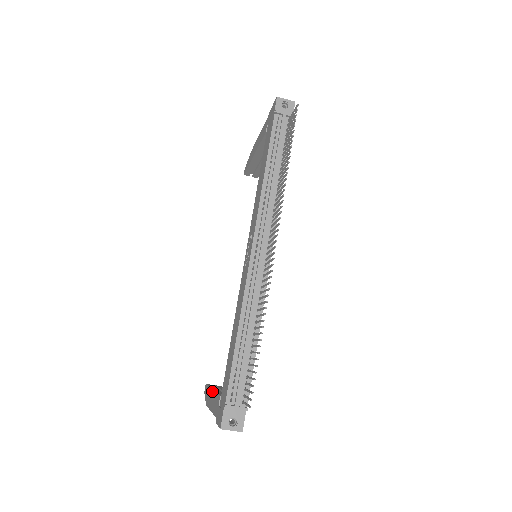
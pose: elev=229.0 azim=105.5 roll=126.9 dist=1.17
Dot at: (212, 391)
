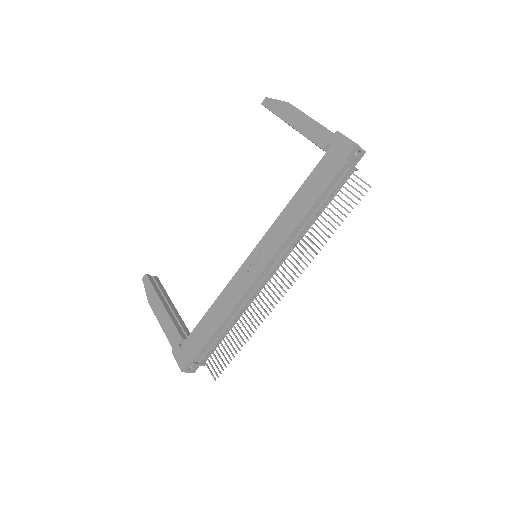
Dot at: (164, 308)
